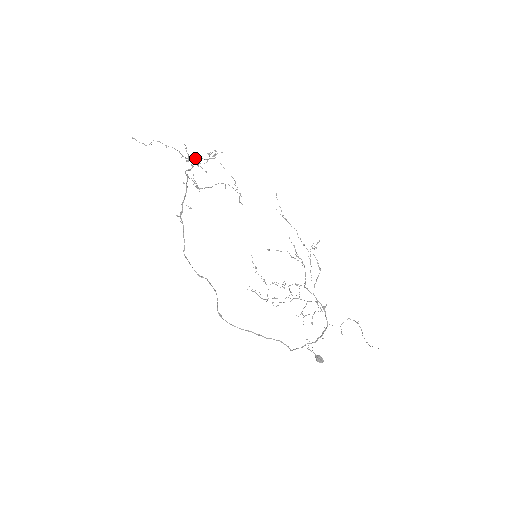
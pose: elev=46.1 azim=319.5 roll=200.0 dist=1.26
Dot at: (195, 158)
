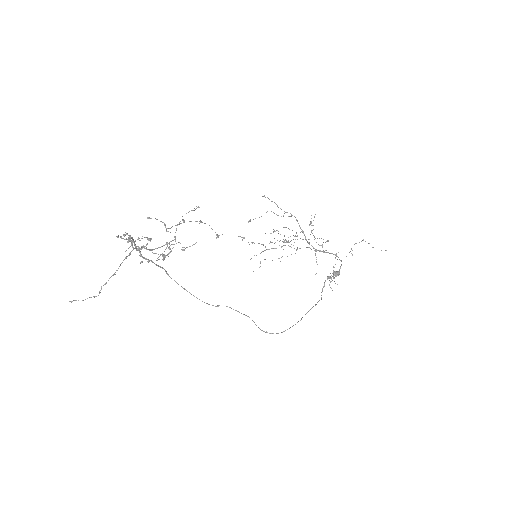
Dot at: occluded
